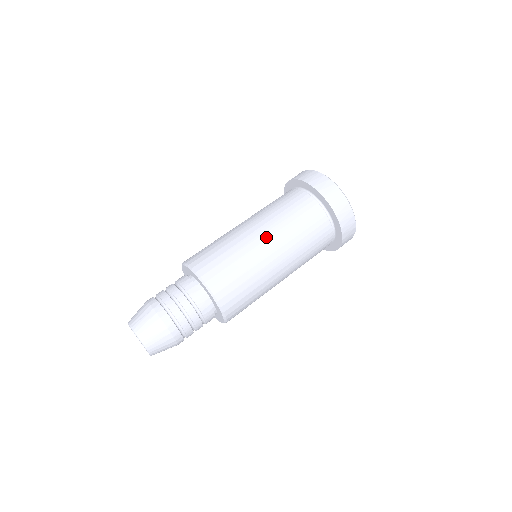
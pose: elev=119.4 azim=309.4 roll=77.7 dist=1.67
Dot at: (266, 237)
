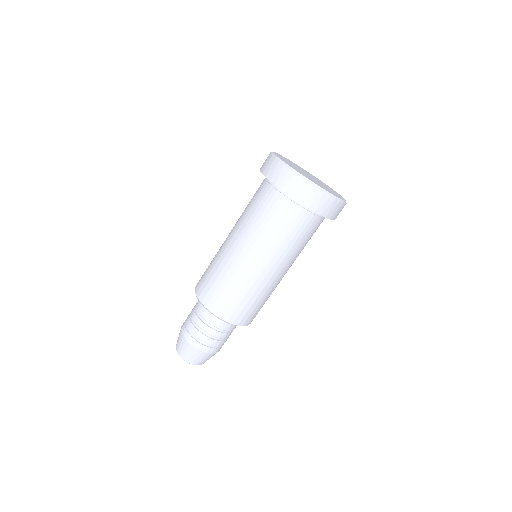
Dot at: (258, 260)
